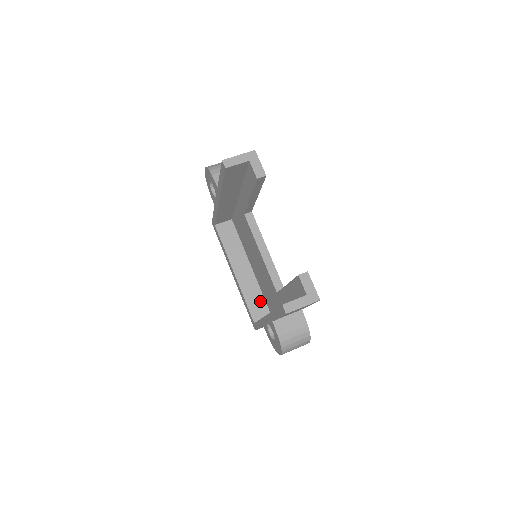
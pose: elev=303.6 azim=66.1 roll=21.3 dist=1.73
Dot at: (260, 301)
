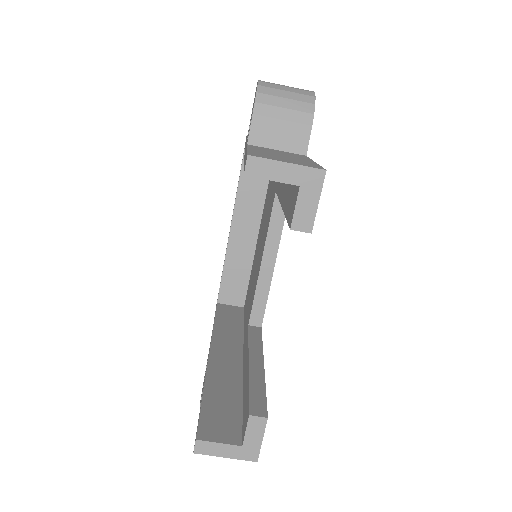
Dot at: (241, 282)
